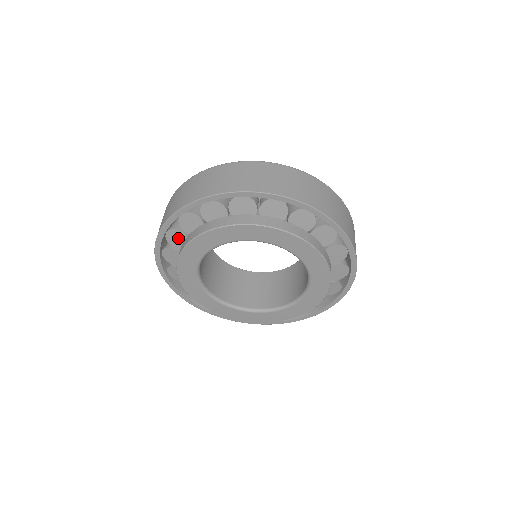
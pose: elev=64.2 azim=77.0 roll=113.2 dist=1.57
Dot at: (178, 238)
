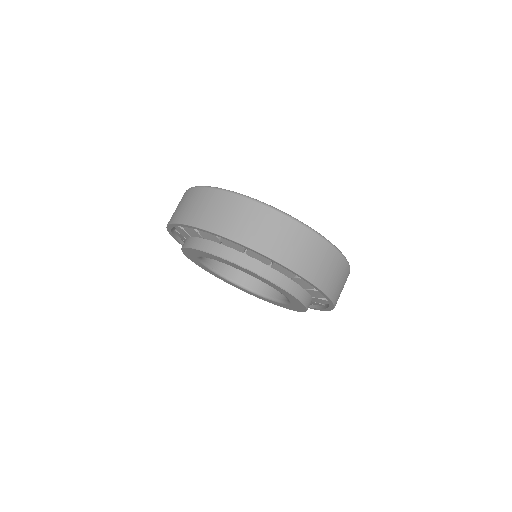
Dot at: (184, 233)
